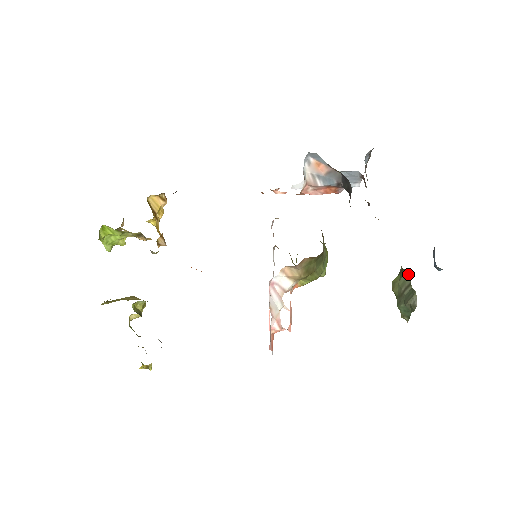
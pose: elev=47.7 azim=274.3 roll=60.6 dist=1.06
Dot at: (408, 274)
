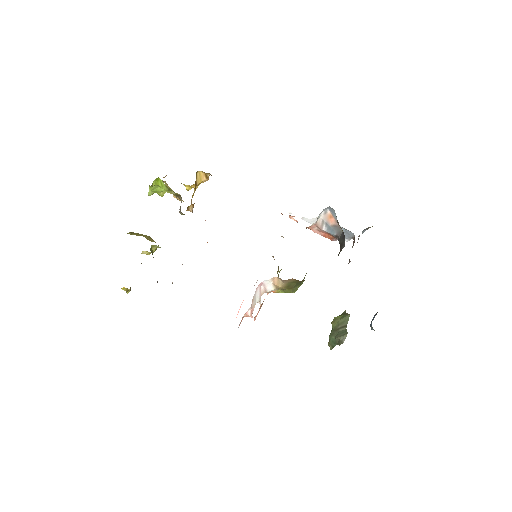
Dot at: (348, 318)
